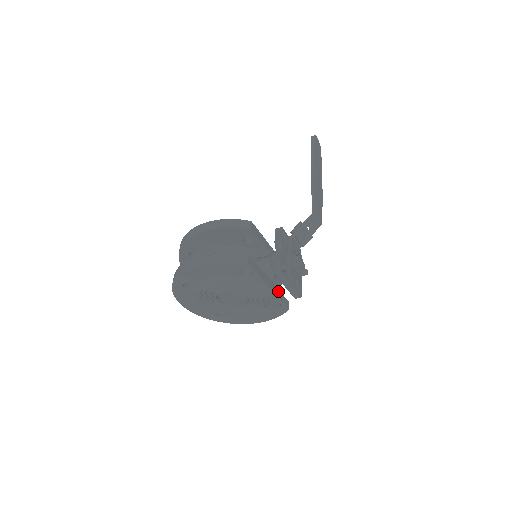
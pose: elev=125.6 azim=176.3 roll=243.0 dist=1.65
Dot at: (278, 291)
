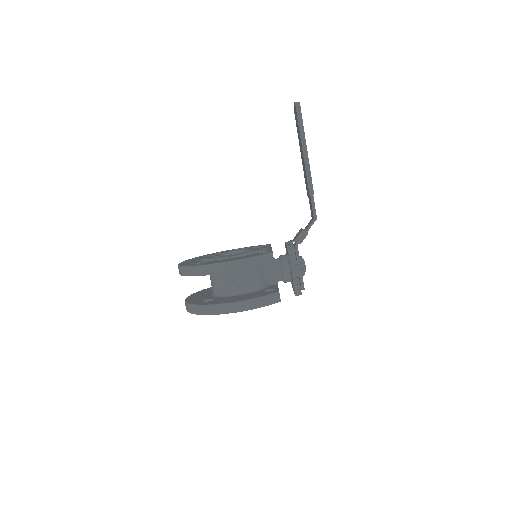
Dot at: occluded
